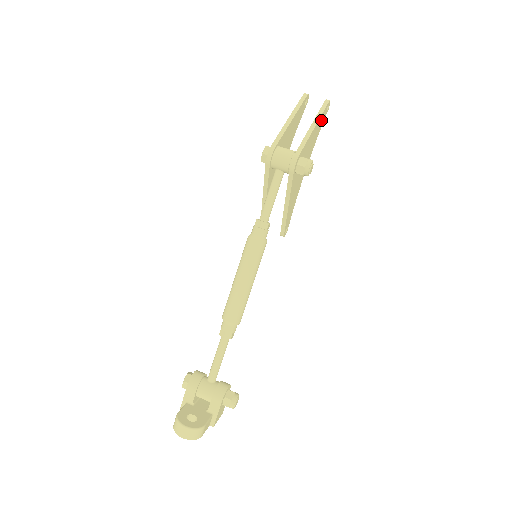
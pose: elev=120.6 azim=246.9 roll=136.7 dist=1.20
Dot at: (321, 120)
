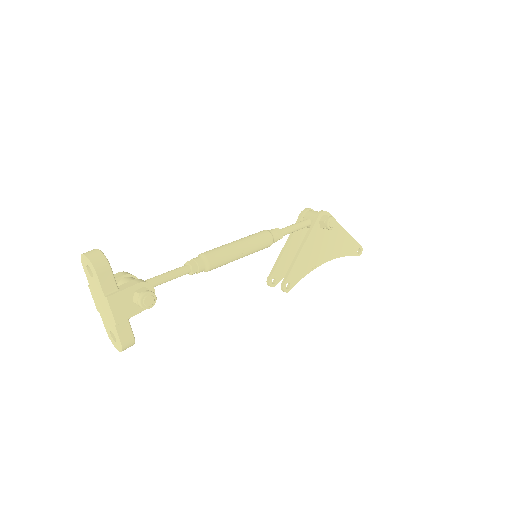
Dot at: (351, 245)
